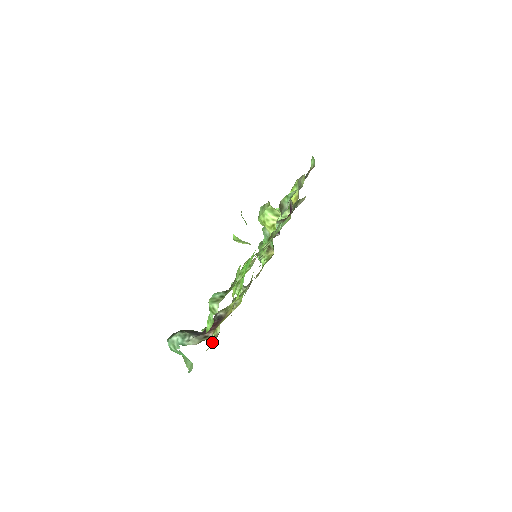
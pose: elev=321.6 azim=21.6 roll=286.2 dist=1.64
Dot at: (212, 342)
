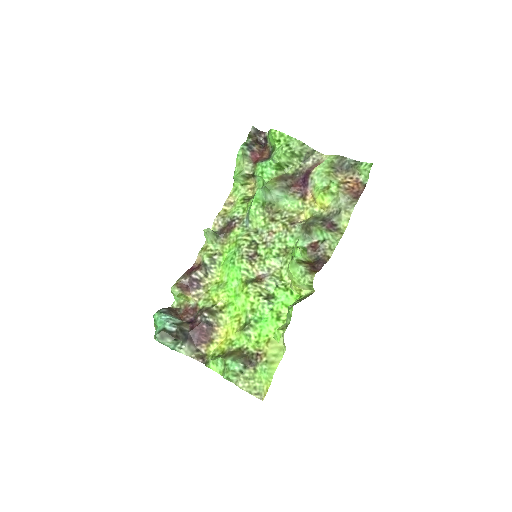
Dot at: (180, 305)
